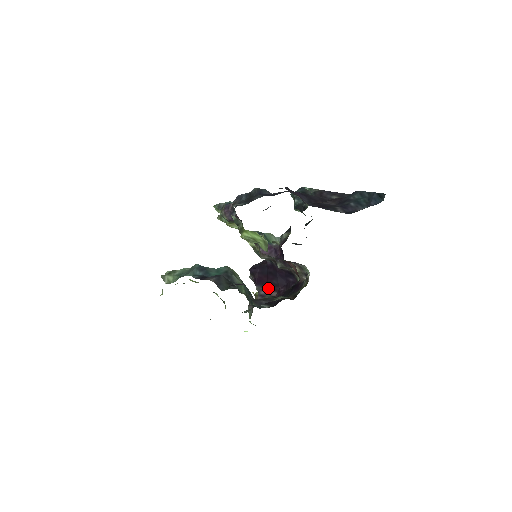
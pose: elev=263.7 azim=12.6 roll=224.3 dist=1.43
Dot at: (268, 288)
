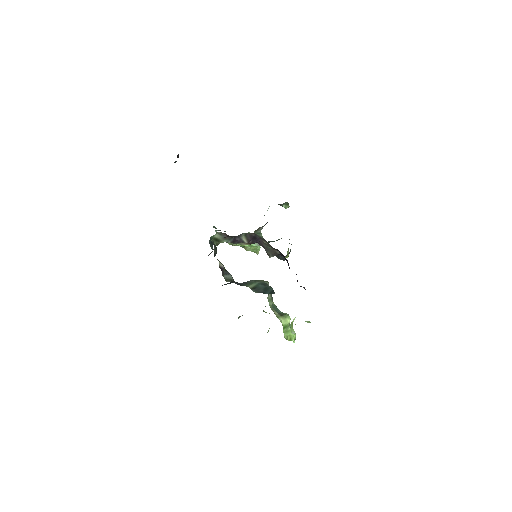
Dot at: occluded
